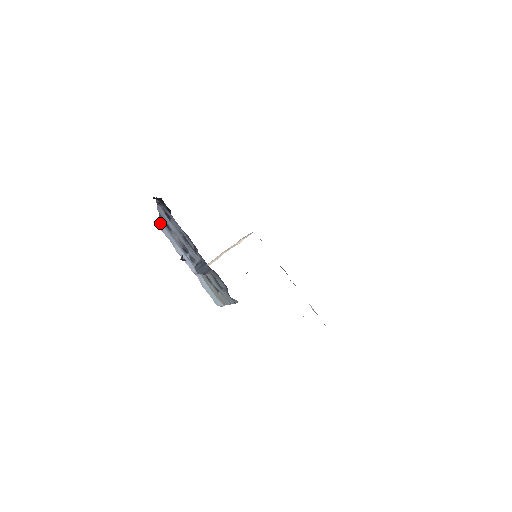
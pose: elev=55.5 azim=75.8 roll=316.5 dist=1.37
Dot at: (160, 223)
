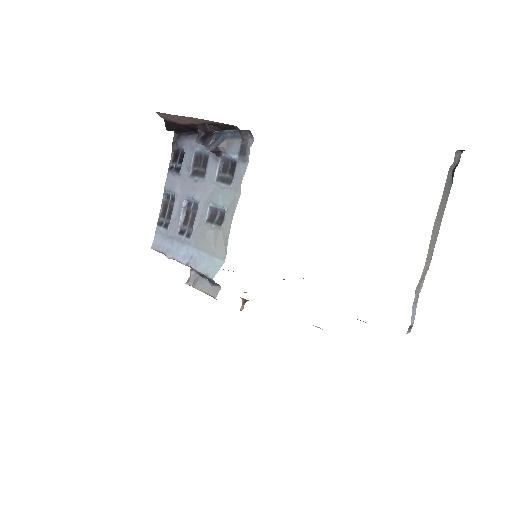
Dot at: (154, 240)
